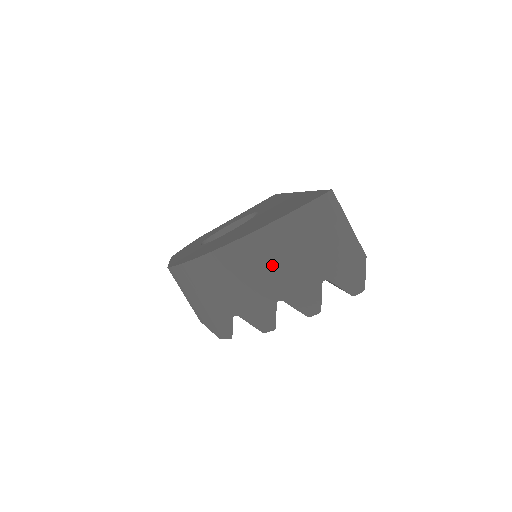
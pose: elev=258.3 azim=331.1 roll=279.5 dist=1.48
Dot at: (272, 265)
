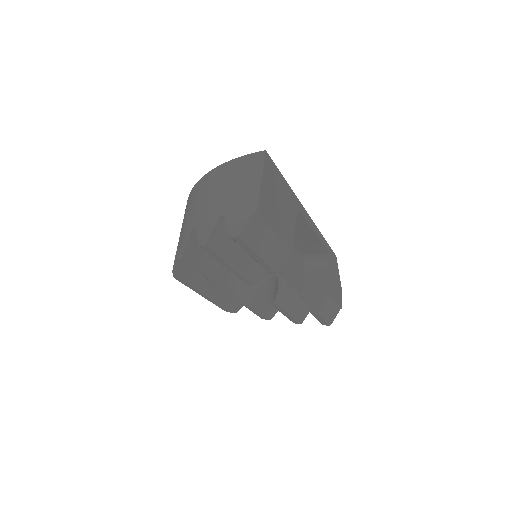
Dot at: (205, 197)
